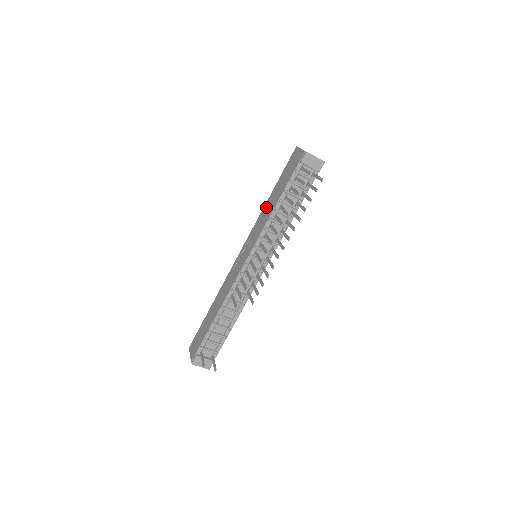
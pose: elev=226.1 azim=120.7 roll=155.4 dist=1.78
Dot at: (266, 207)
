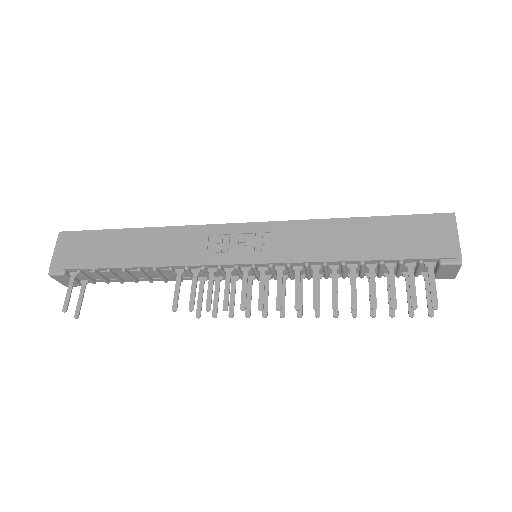
Dot at: (335, 229)
